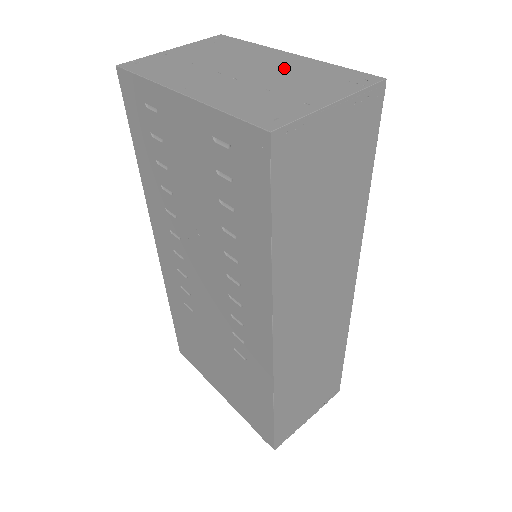
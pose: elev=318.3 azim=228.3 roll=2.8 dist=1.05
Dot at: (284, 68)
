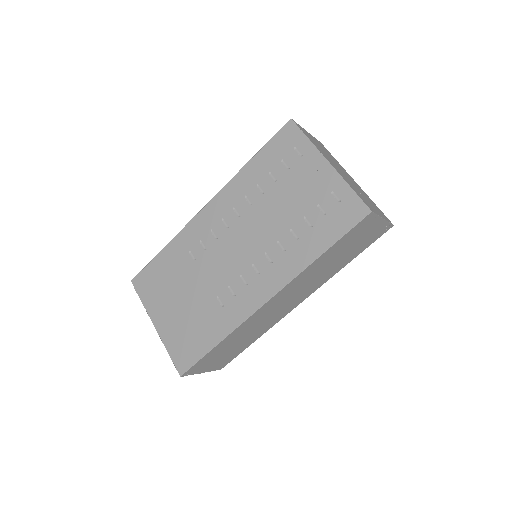
Dot at: (358, 187)
